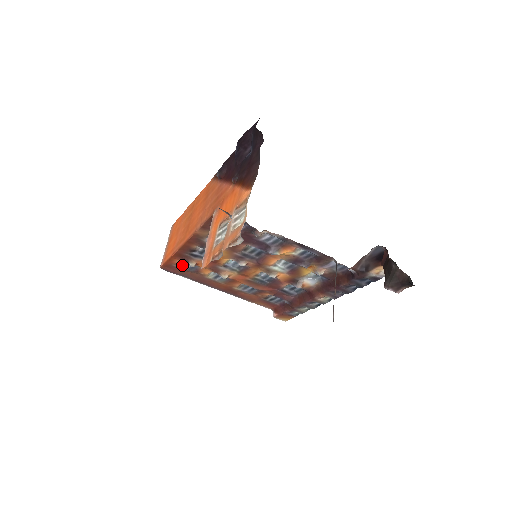
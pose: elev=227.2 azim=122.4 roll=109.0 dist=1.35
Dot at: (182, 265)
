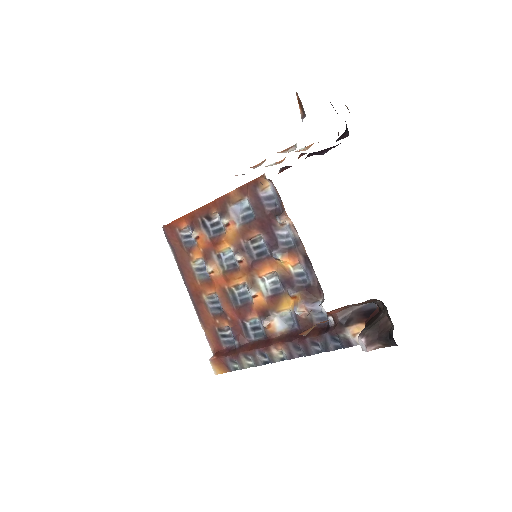
Dot at: (183, 234)
